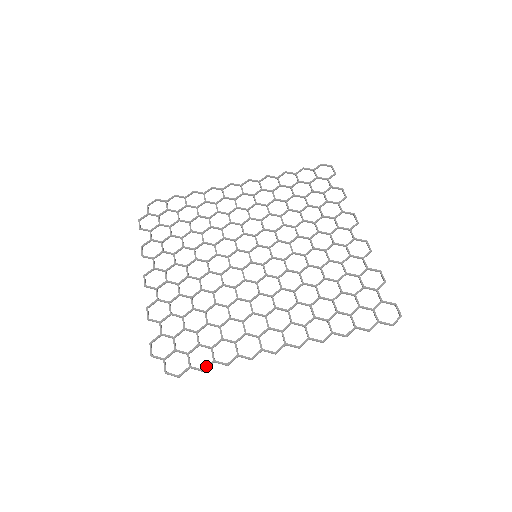
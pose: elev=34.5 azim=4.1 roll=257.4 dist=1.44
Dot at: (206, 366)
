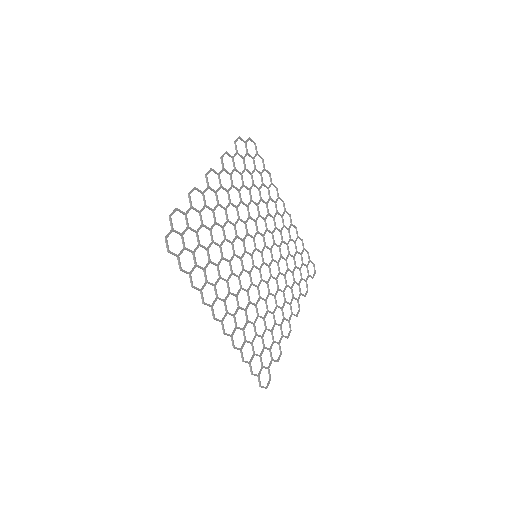
Dot at: occluded
